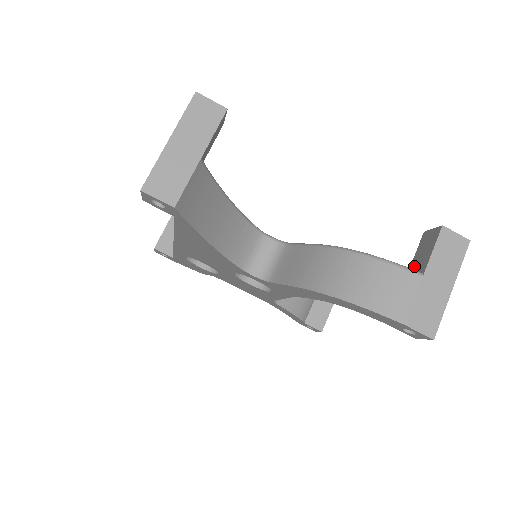
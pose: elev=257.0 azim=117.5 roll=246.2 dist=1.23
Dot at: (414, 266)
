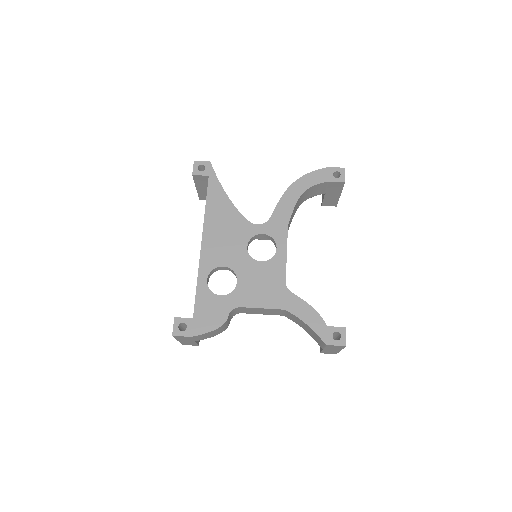
Dot at: occluded
